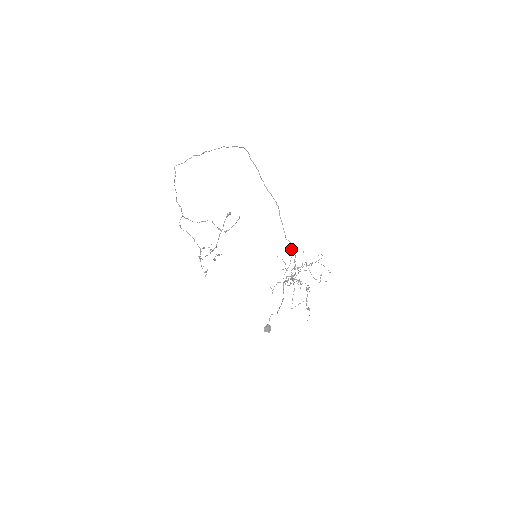
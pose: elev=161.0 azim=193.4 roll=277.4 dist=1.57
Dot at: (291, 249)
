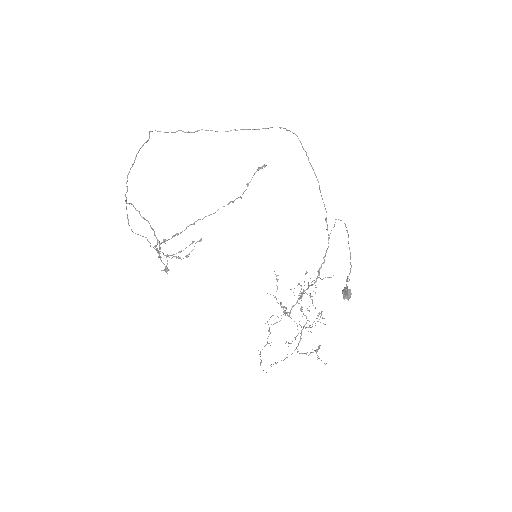
Dot at: occluded
